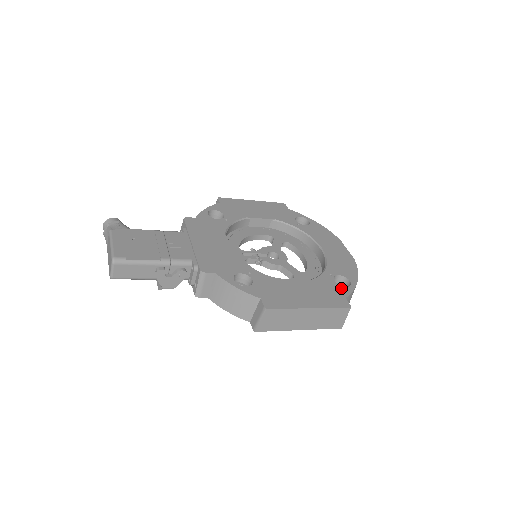
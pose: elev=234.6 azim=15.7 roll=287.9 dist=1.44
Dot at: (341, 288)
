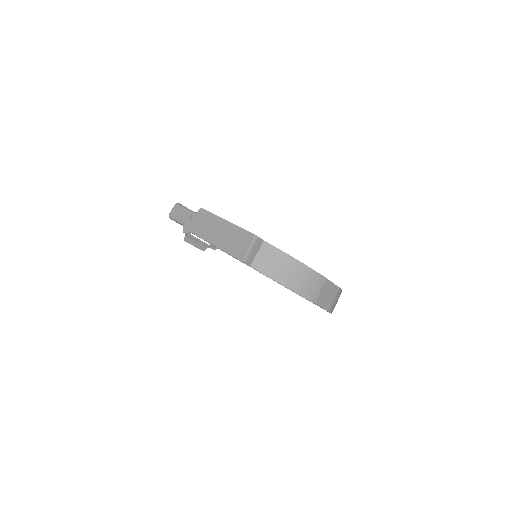
Dot at: occluded
